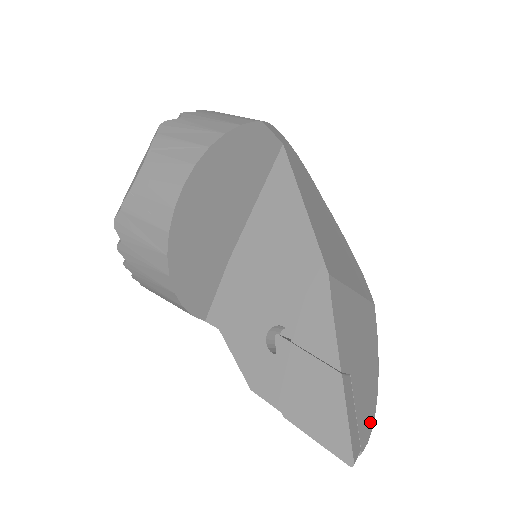
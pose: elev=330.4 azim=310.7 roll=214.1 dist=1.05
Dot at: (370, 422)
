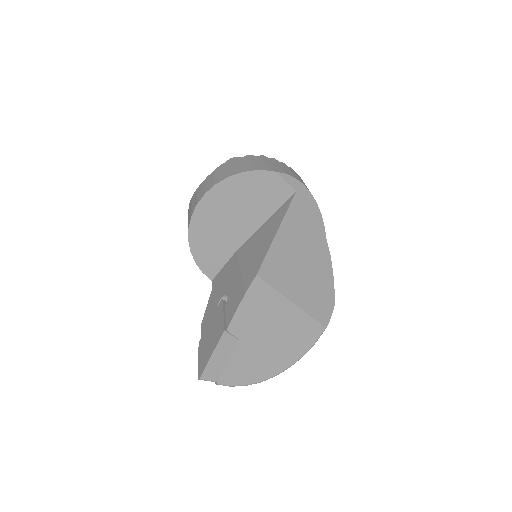
Dot at: (246, 380)
